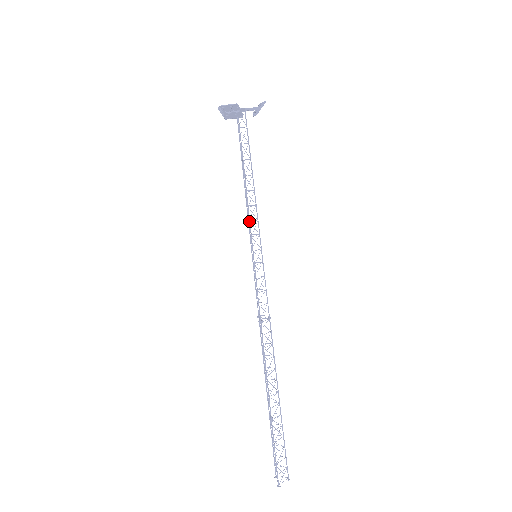
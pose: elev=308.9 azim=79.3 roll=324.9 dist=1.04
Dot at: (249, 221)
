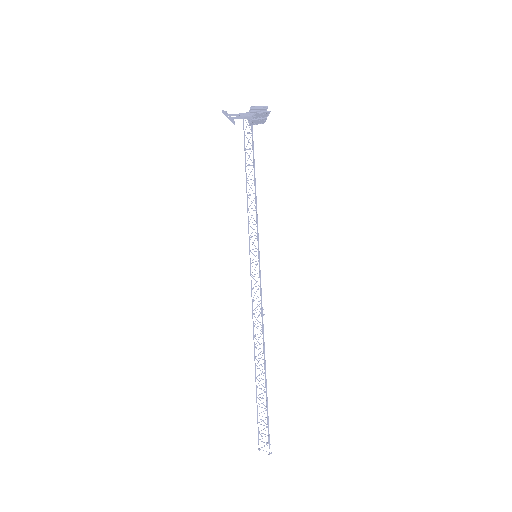
Dot at: (257, 224)
